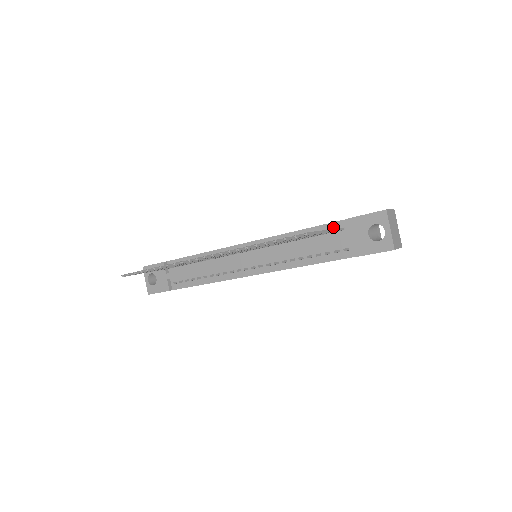
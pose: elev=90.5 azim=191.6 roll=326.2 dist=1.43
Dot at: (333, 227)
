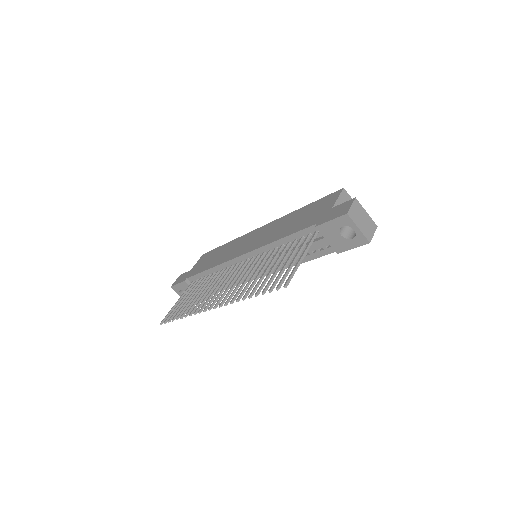
Dot at: (308, 232)
